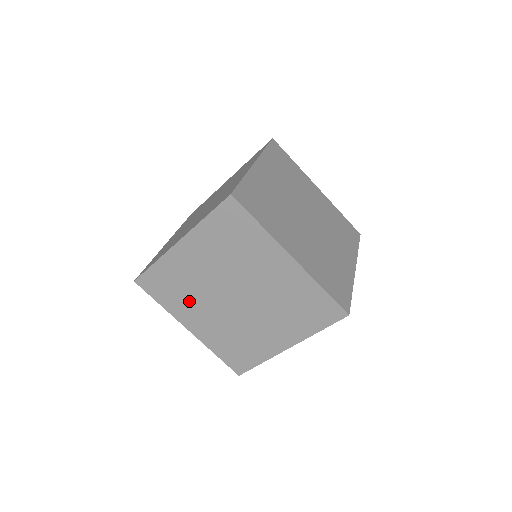
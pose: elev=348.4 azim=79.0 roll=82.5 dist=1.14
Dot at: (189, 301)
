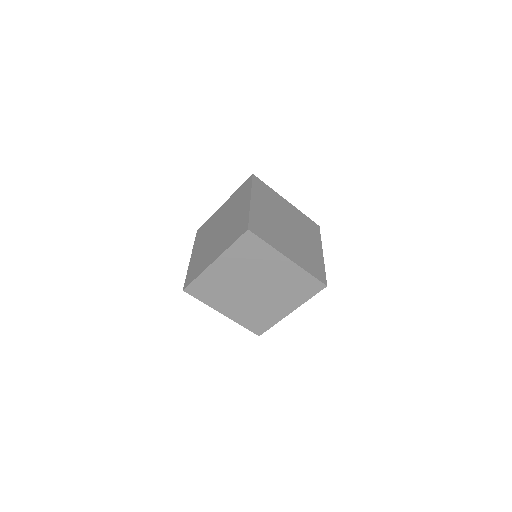
Dot at: (223, 296)
